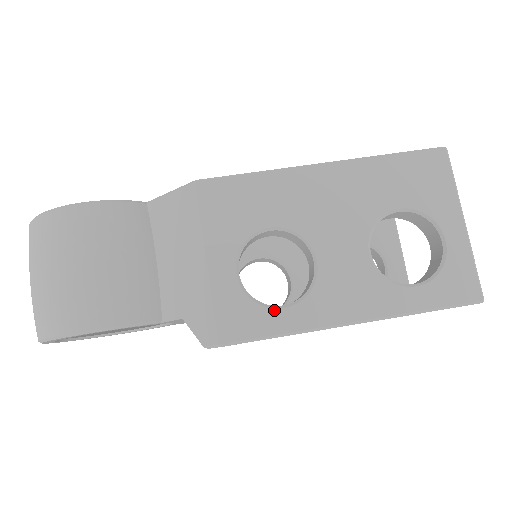
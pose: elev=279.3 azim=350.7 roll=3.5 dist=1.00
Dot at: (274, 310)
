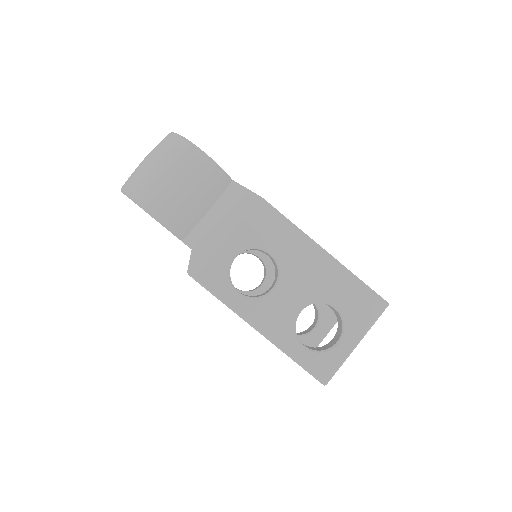
Dot at: (233, 289)
